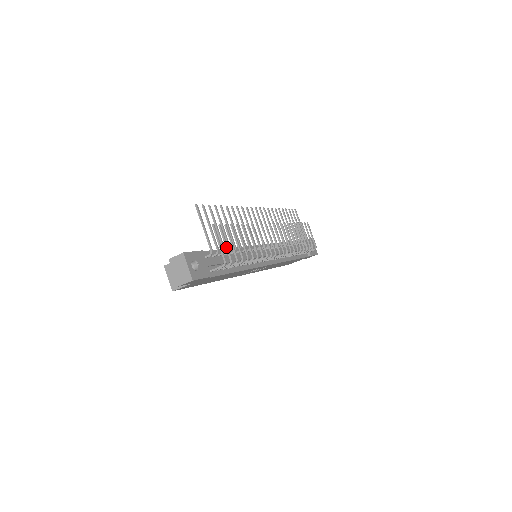
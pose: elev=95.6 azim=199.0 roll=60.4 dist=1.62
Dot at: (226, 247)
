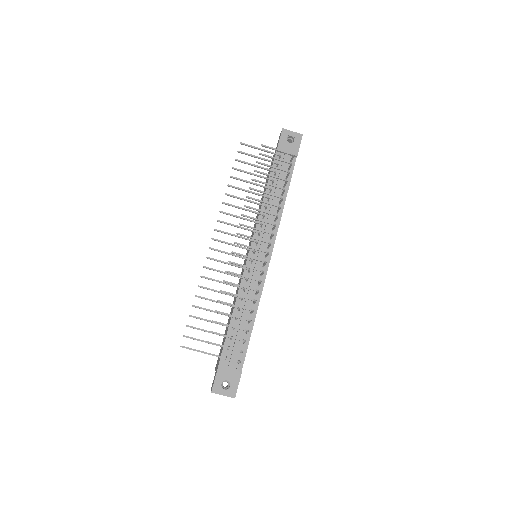
Dot at: occluded
